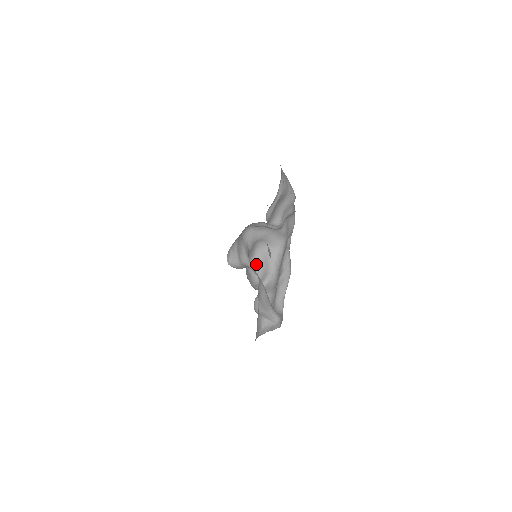
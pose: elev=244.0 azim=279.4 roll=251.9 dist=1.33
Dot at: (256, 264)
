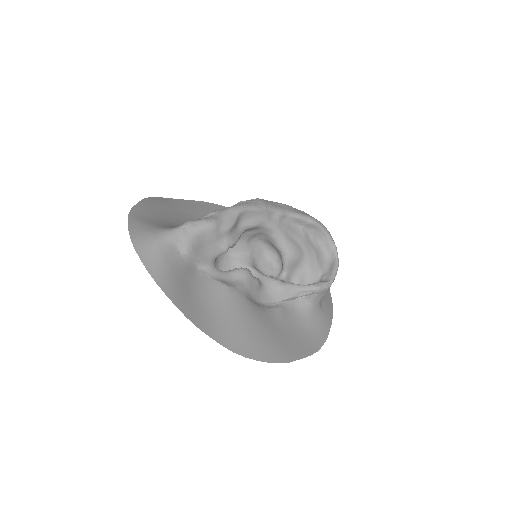
Dot at: (271, 250)
